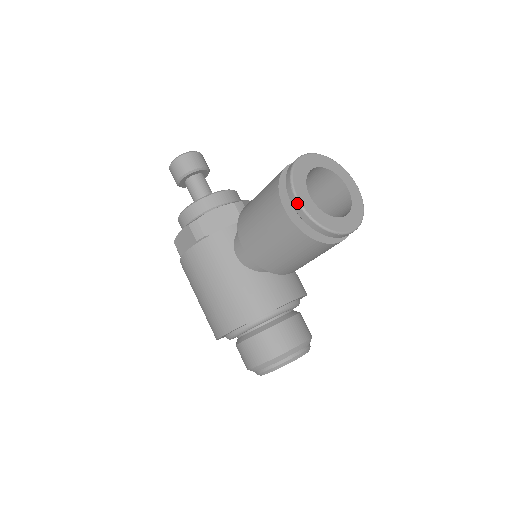
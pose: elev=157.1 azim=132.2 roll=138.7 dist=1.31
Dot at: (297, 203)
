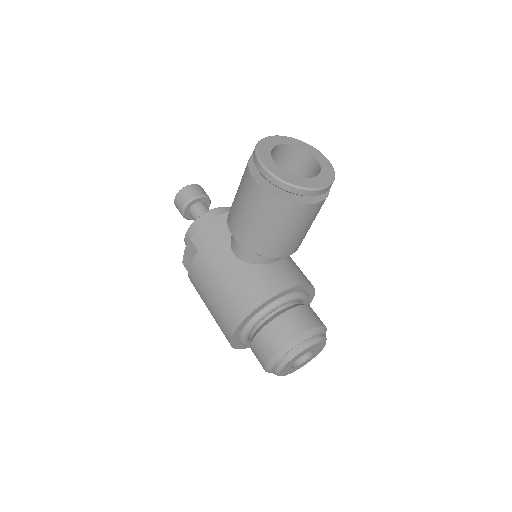
Dot at: (263, 168)
